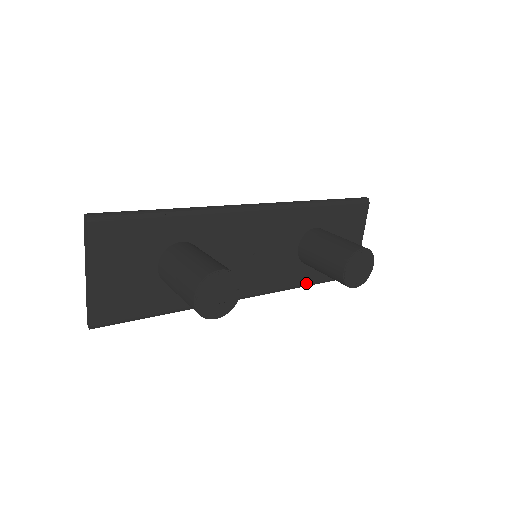
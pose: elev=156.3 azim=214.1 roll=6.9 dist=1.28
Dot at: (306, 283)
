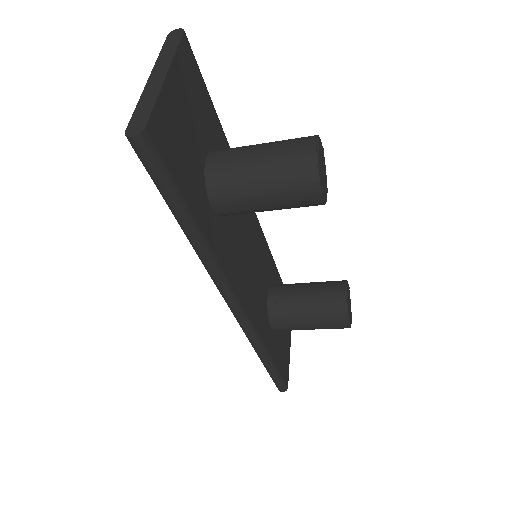
Dot at: (268, 351)
